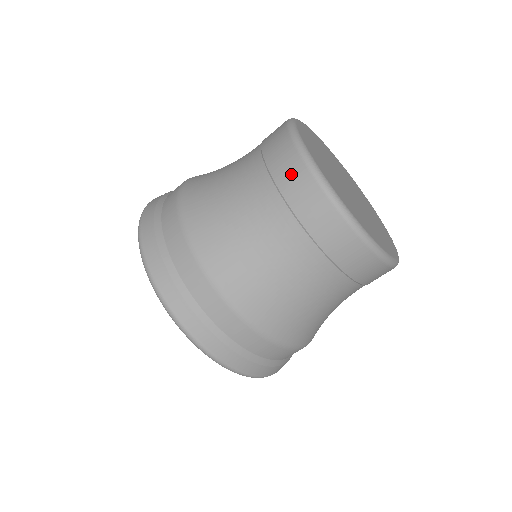
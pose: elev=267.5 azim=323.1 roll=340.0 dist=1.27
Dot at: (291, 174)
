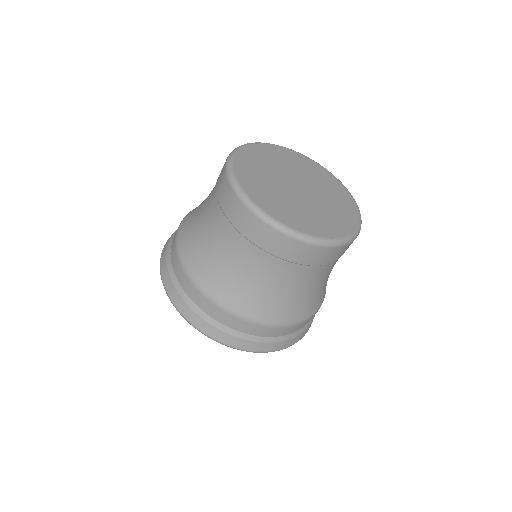
Dot at: (222, 188)
